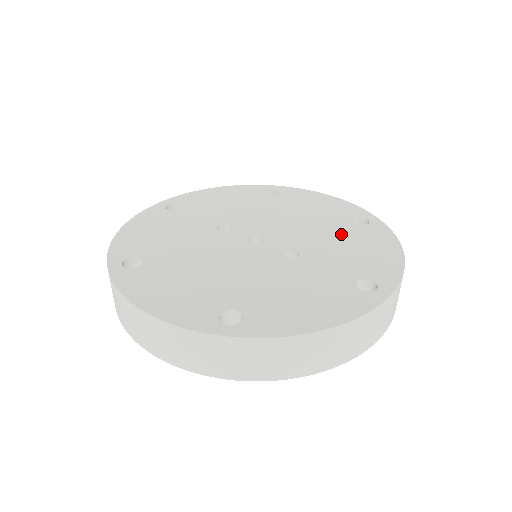
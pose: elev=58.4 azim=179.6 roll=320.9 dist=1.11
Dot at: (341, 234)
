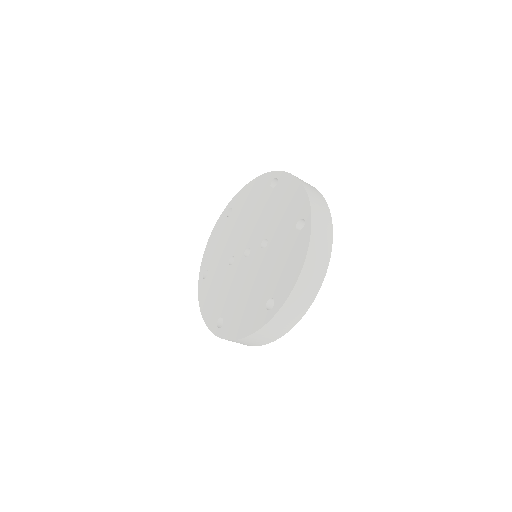
Dot at: (272, 204)
